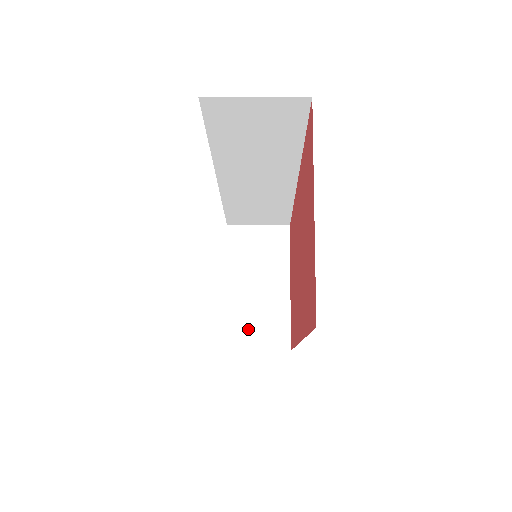
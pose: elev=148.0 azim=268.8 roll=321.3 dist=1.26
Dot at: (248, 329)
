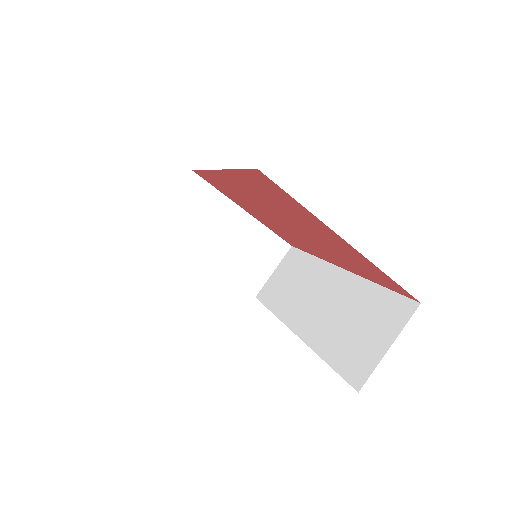
Dot at: (254, 268)
